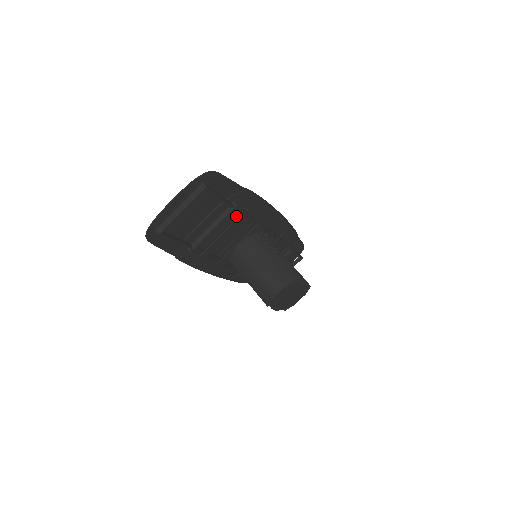
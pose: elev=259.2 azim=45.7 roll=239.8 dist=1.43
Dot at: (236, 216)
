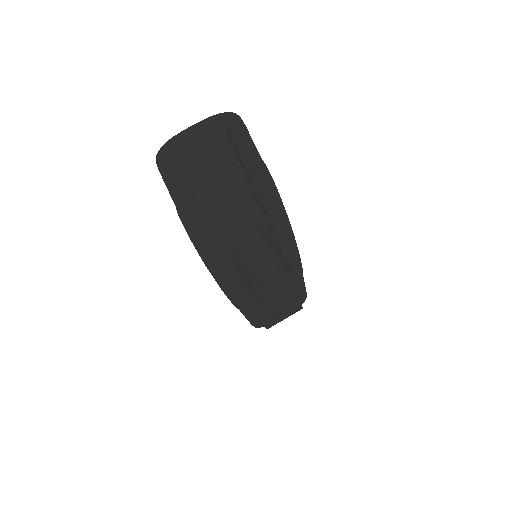
Dot at: occluded
